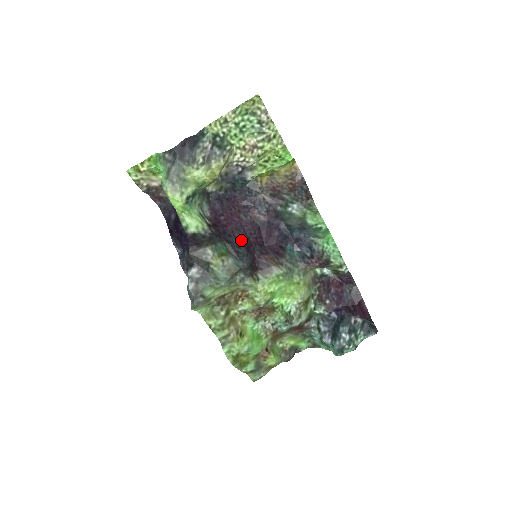
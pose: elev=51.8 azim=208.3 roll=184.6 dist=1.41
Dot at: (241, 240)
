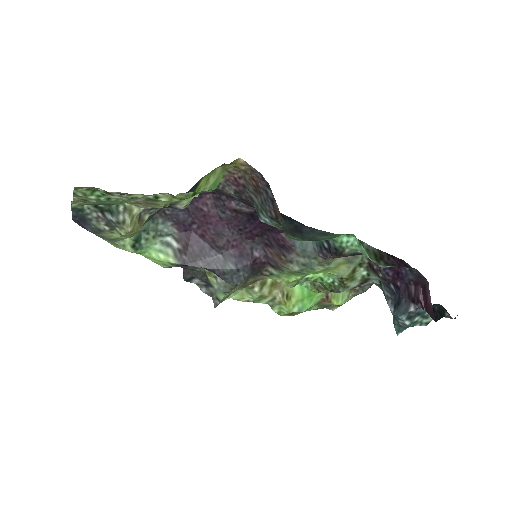
Dot at: (228, 247)
